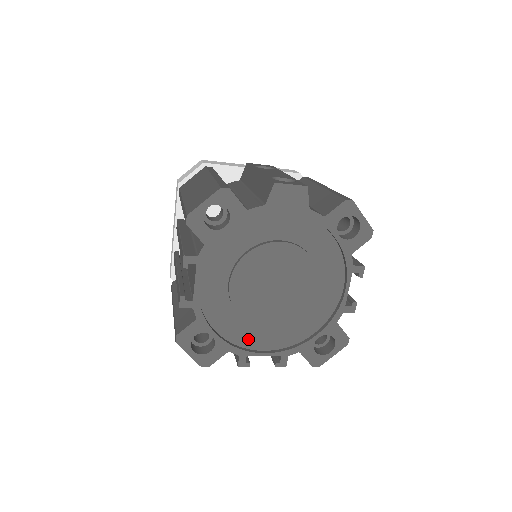
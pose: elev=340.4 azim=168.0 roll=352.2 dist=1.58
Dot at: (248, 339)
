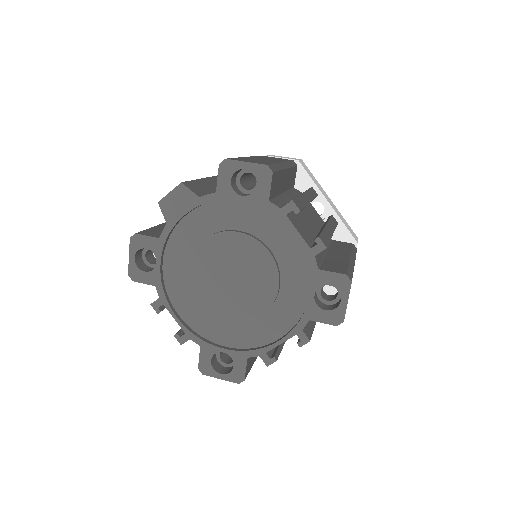
Dot at: (257, 337)
